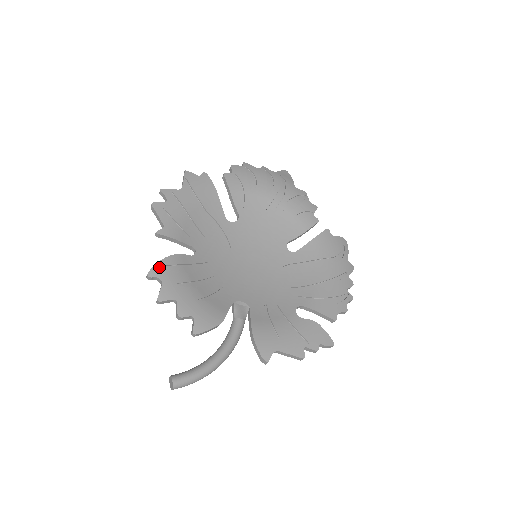
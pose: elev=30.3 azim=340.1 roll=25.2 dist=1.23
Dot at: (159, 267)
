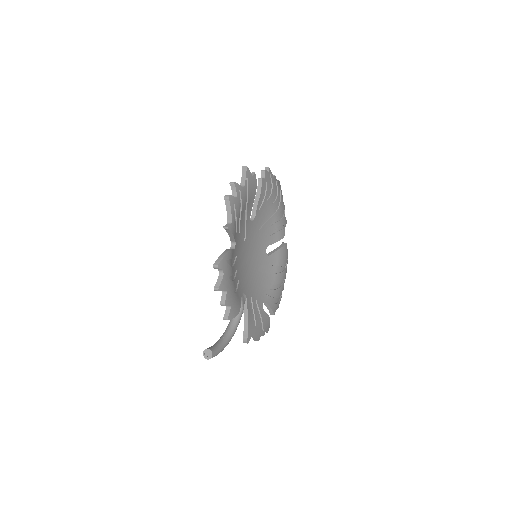
Dot at: (225, 261)
